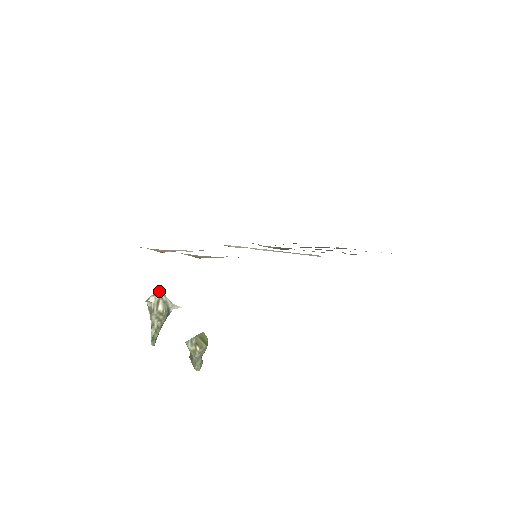
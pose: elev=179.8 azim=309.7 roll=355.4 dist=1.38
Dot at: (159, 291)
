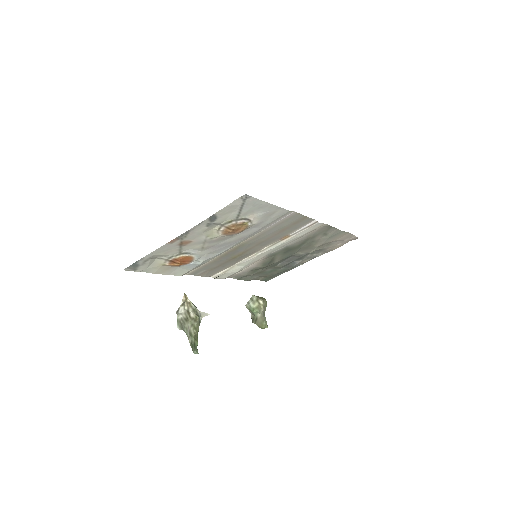
Dot at: (186, 300)
